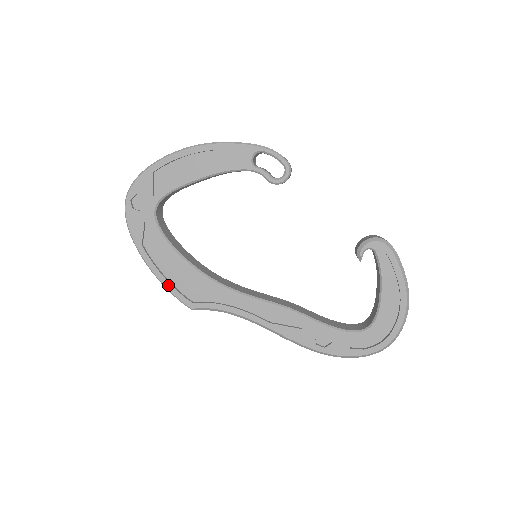
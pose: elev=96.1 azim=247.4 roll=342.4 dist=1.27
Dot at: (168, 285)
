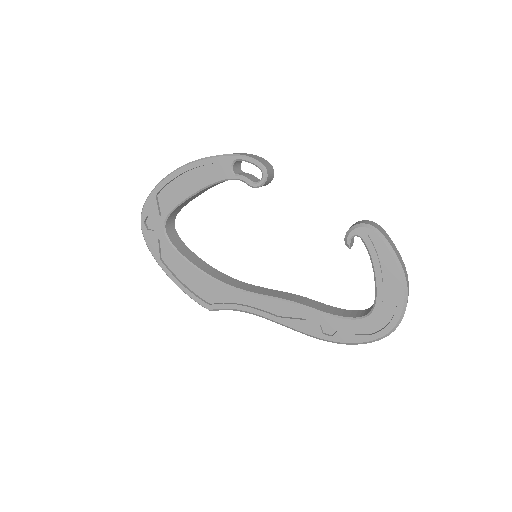
Dot at: (187, 291)
